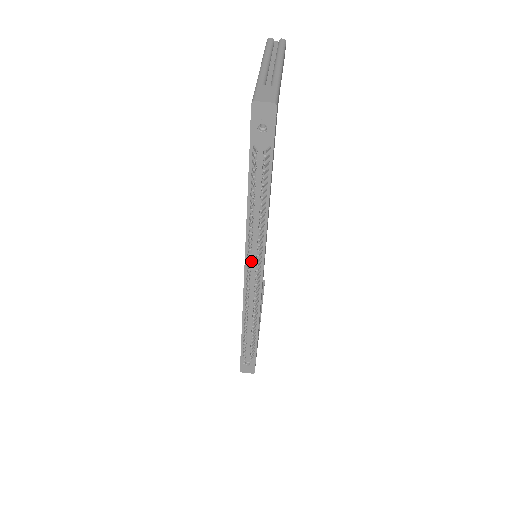
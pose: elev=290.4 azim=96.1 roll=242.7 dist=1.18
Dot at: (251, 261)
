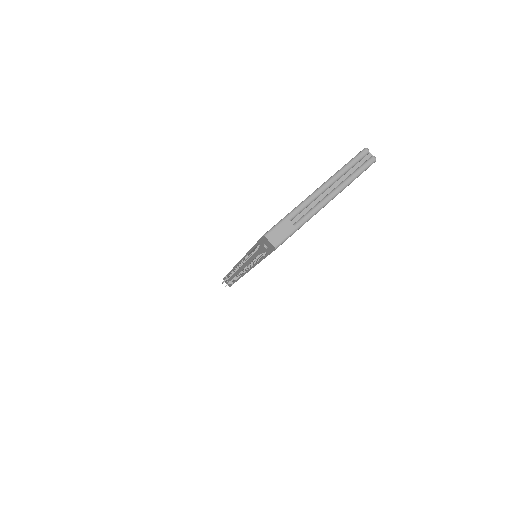
Dot at: (243, 264)
